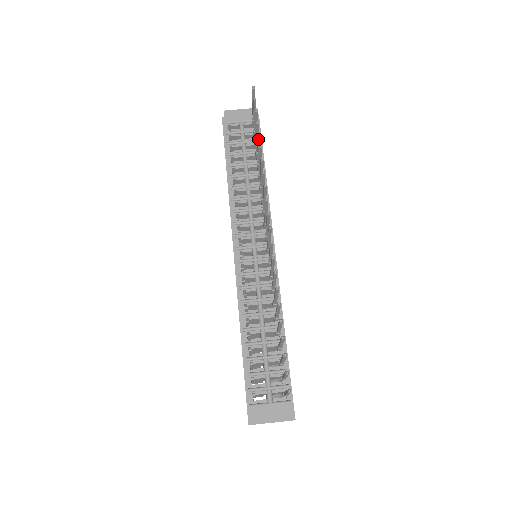
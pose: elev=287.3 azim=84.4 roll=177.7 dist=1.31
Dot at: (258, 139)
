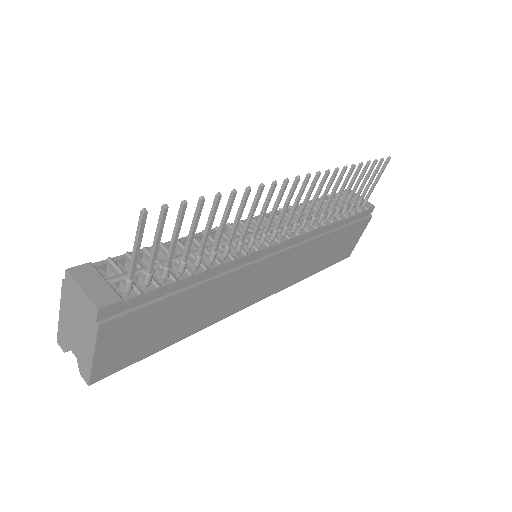
Dot at: (357, 169)
